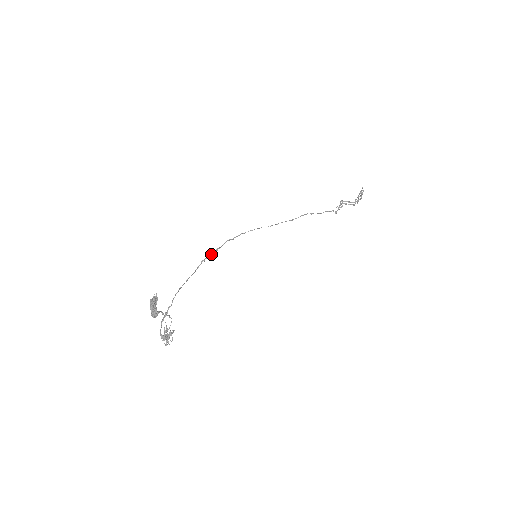
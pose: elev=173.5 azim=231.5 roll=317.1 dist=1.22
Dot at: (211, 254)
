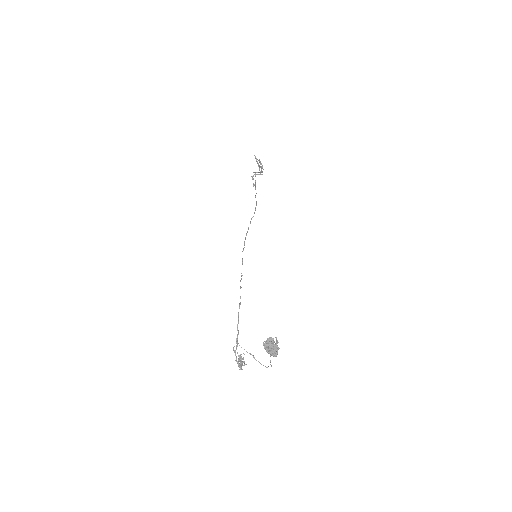
Dot at: occluded
